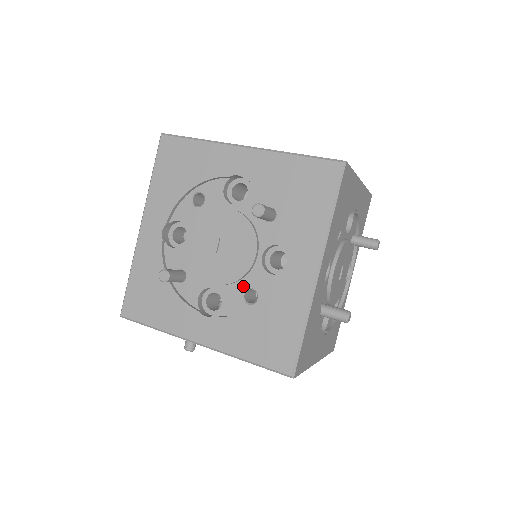
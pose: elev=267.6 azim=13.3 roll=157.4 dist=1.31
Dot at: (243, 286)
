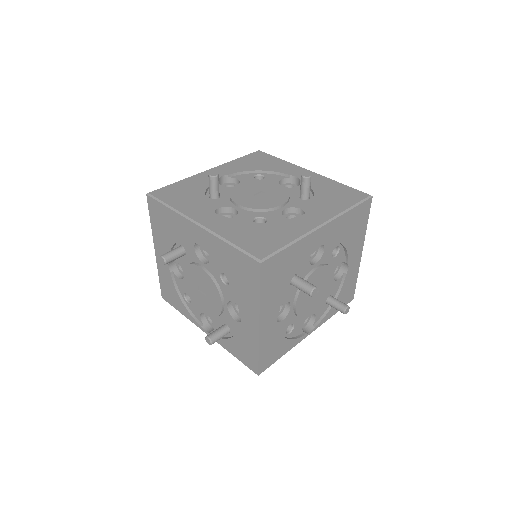
Dot at: (259, 215)
